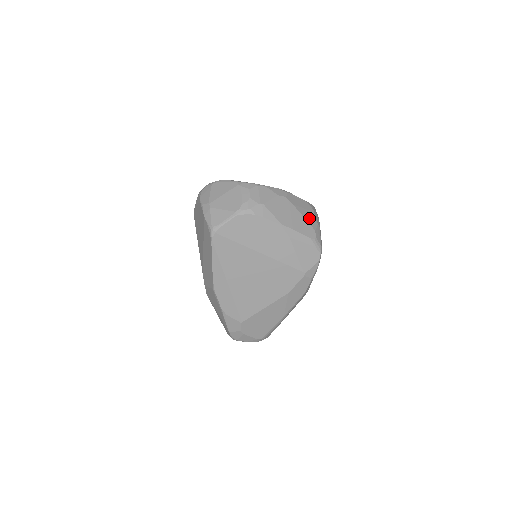
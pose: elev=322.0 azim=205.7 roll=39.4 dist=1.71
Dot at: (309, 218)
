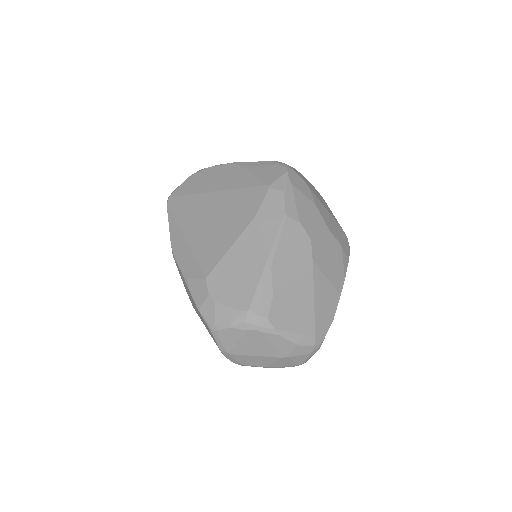
Dot at: occluded
